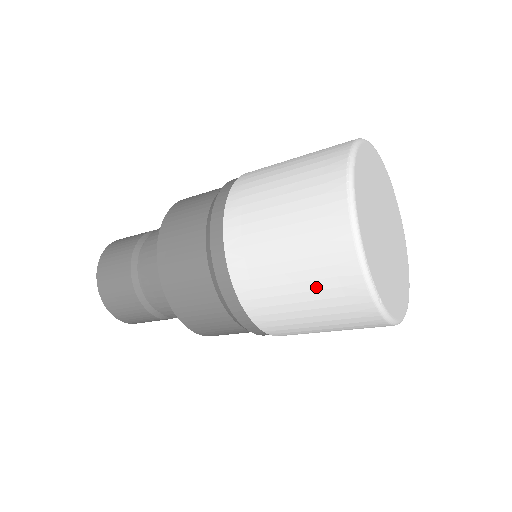
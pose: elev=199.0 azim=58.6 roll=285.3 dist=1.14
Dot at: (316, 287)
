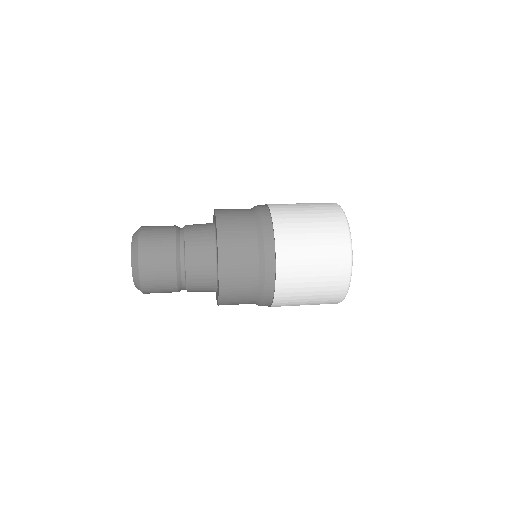
Dot at: occluded
